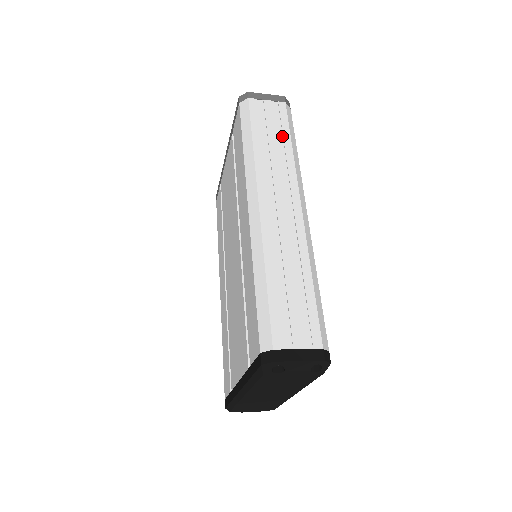
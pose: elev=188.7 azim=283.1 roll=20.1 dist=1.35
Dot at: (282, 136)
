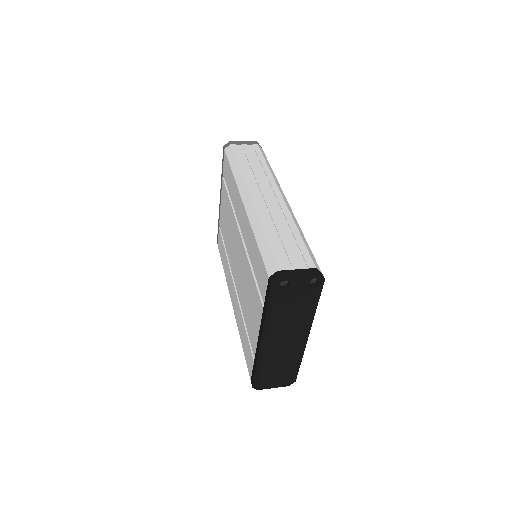
Dot at: (259, 161)
